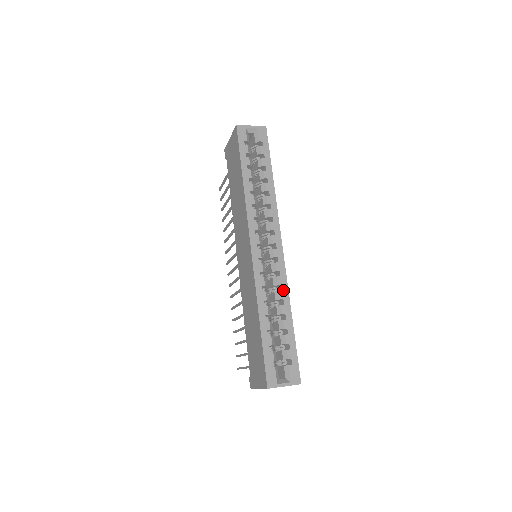
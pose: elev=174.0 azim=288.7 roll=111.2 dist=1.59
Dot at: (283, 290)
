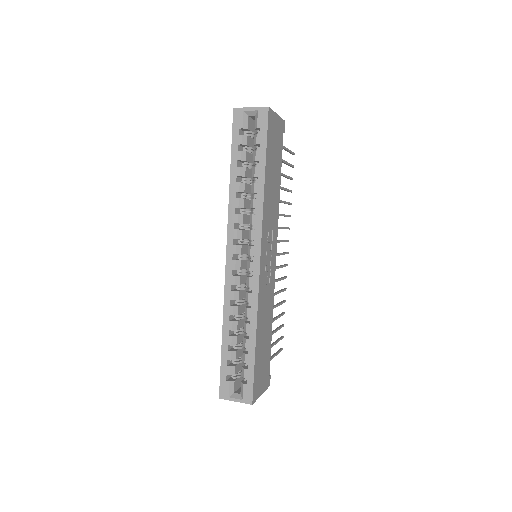
Dot at: (252, 308)
